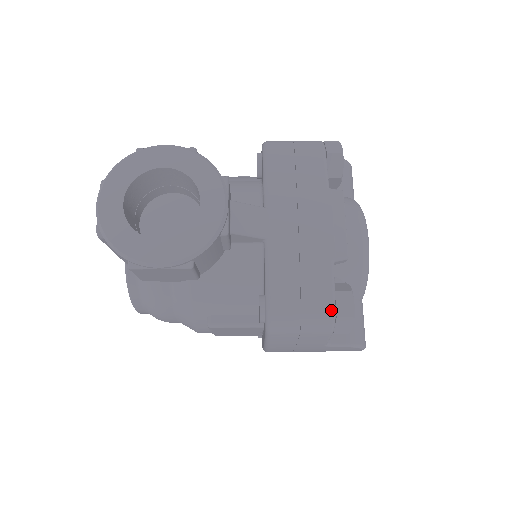
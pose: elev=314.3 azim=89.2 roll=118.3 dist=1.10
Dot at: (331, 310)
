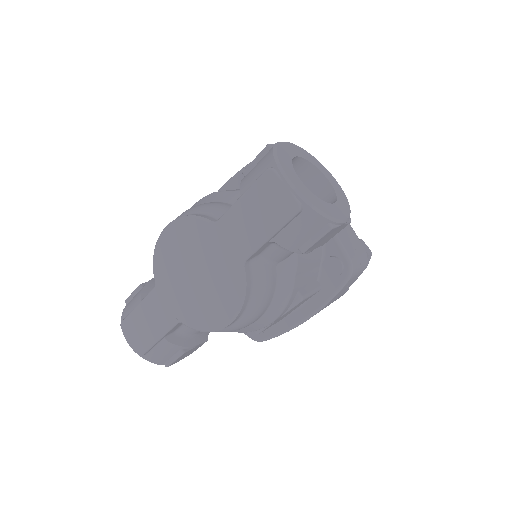
Dot at: (365, 251)
